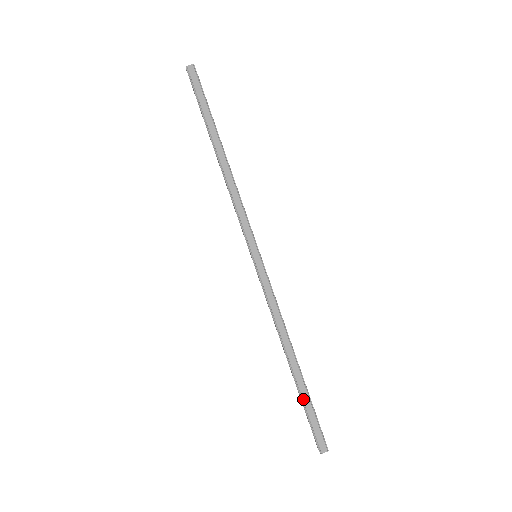
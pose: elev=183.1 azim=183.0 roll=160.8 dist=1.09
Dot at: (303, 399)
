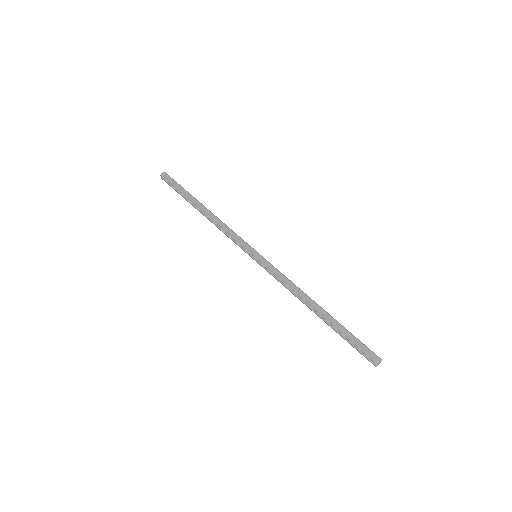
Dot at: (341, 331)
